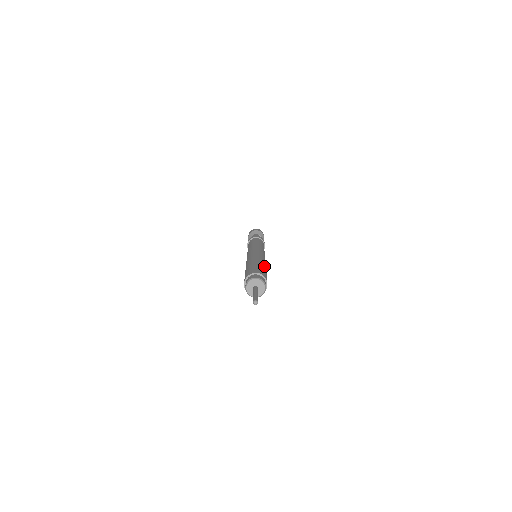
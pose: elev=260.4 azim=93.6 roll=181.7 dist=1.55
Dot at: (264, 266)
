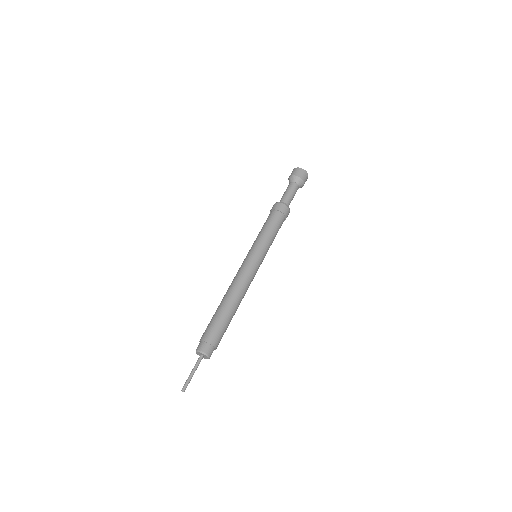
Dot at: (233, 313)
